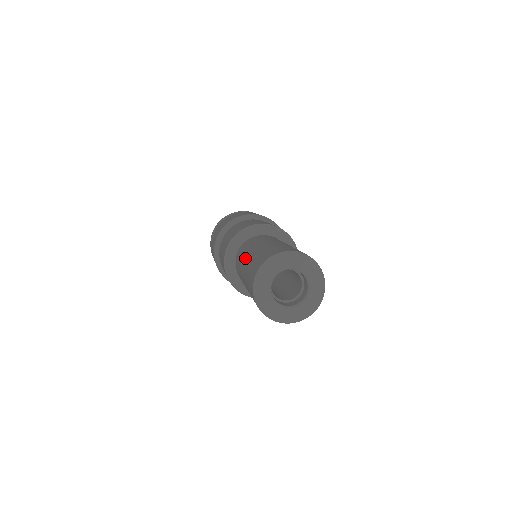
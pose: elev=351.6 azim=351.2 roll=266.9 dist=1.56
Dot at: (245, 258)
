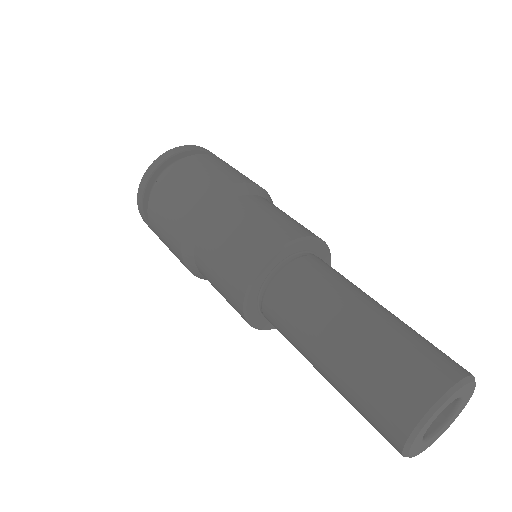
Dot at: (349, 310)
